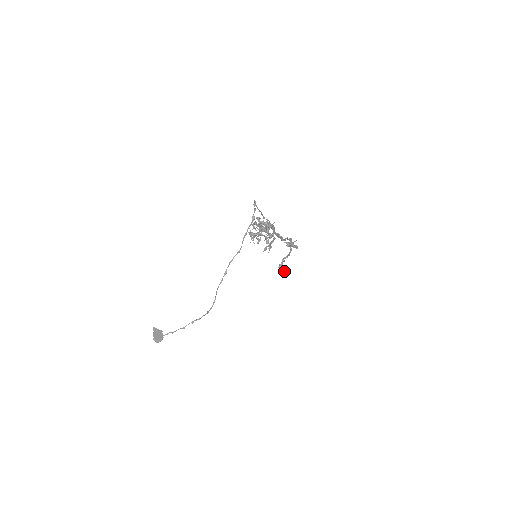
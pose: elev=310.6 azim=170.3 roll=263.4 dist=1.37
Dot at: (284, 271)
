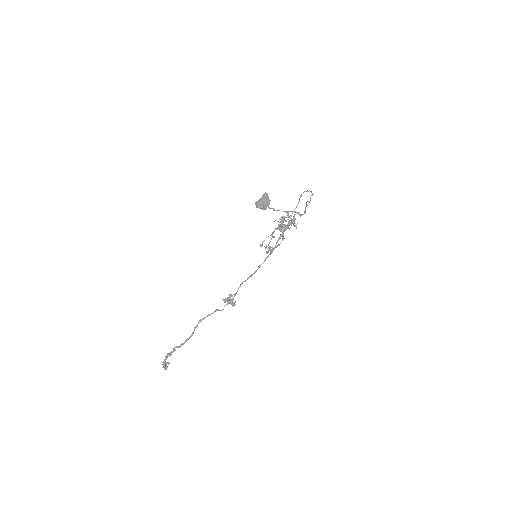
Dot at: (167, 366)
